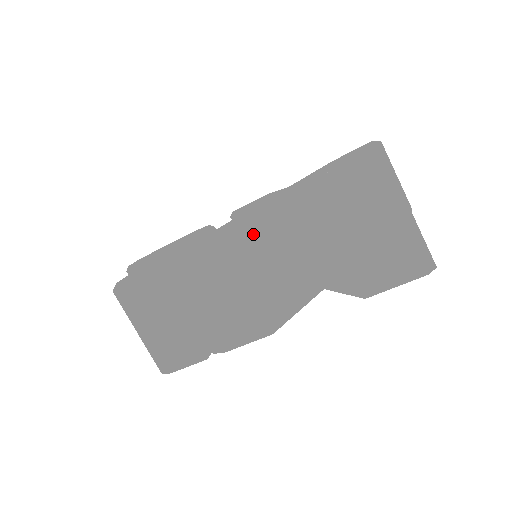
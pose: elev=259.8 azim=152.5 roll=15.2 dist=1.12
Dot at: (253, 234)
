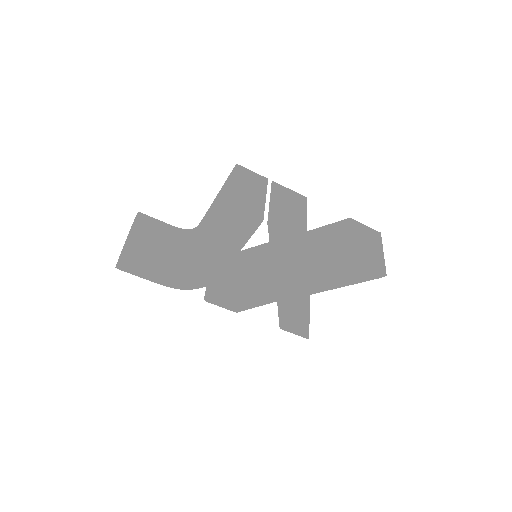
Dot at: occluded
